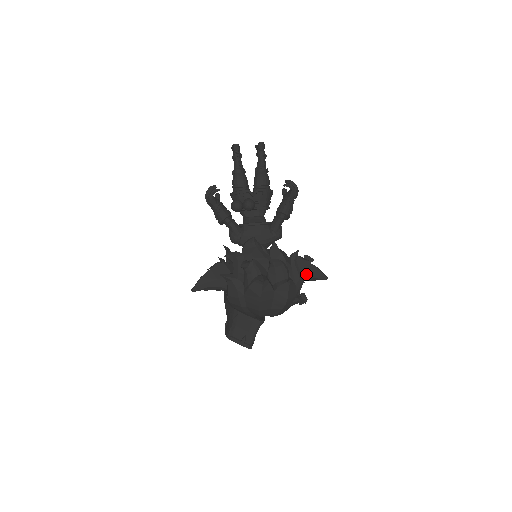
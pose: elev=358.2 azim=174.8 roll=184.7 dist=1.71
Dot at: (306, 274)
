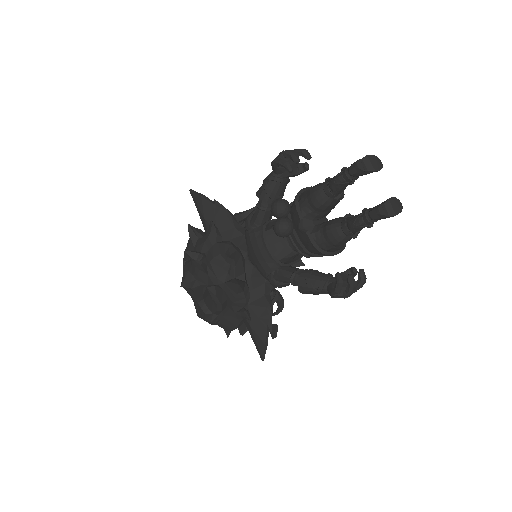
Dot at: (252, 331)
